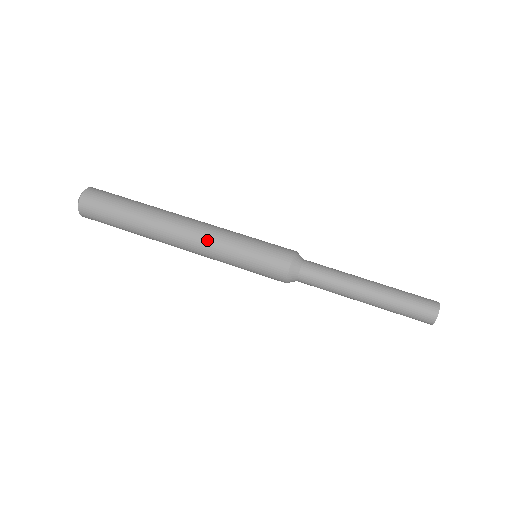
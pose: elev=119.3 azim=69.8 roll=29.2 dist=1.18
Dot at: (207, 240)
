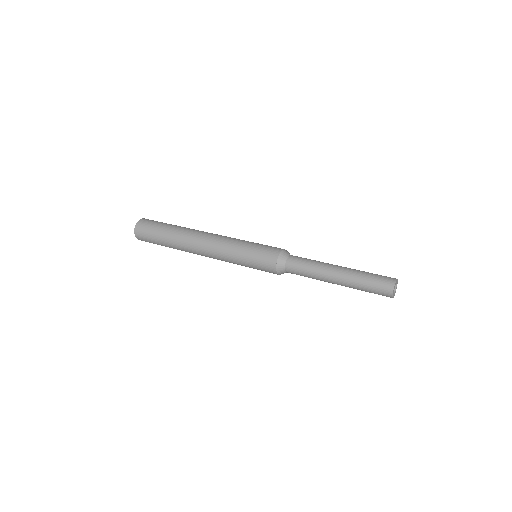
Dot at: (218, 249)
